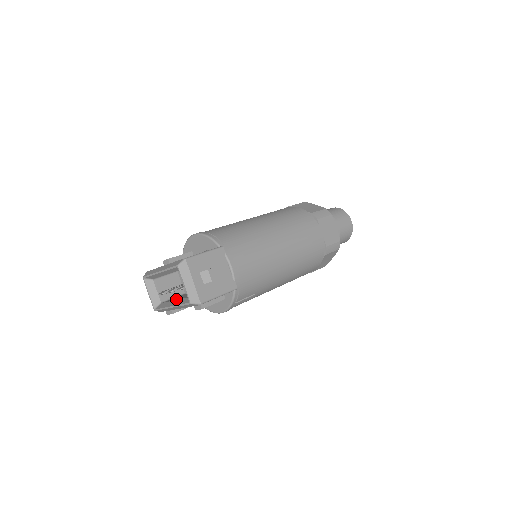
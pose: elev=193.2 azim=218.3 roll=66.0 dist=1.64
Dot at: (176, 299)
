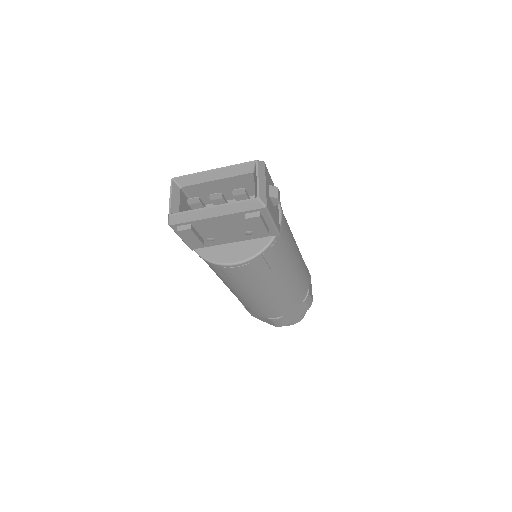
Dot at: occluded
